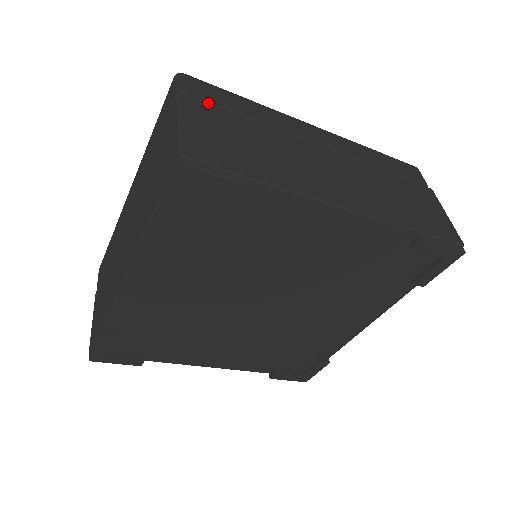
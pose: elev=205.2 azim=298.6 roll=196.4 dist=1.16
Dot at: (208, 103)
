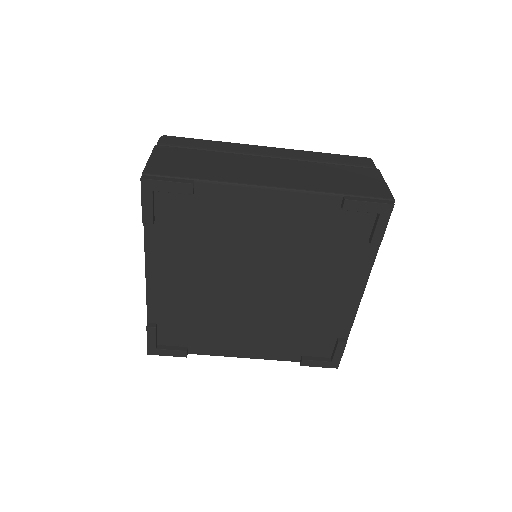
Dot at: (177, 147)
